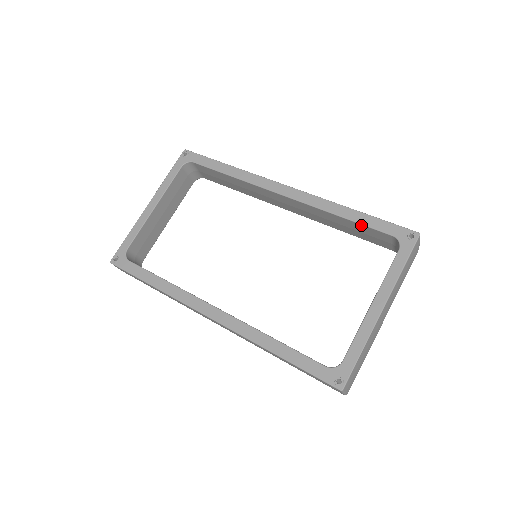
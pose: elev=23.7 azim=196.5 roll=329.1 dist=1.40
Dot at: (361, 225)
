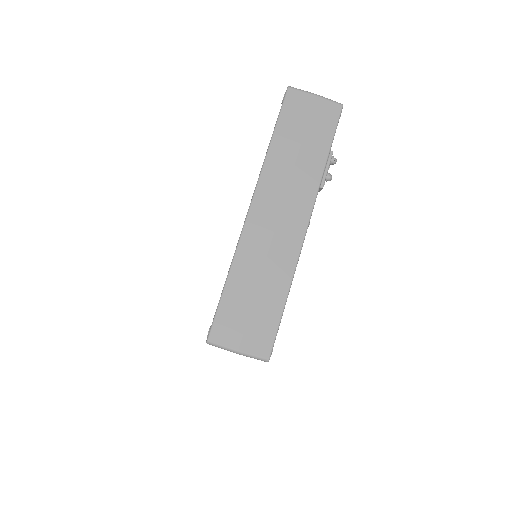
Dot at: occluded
